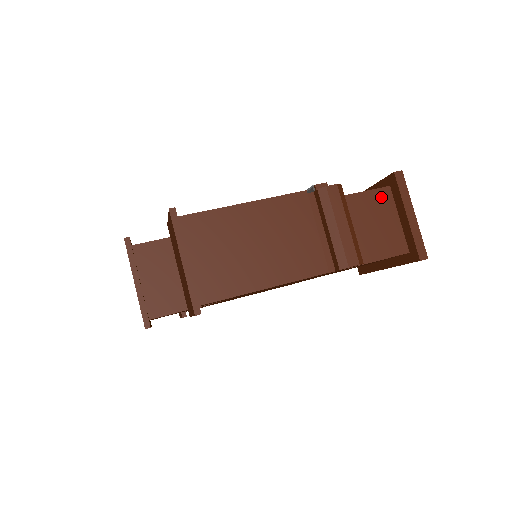
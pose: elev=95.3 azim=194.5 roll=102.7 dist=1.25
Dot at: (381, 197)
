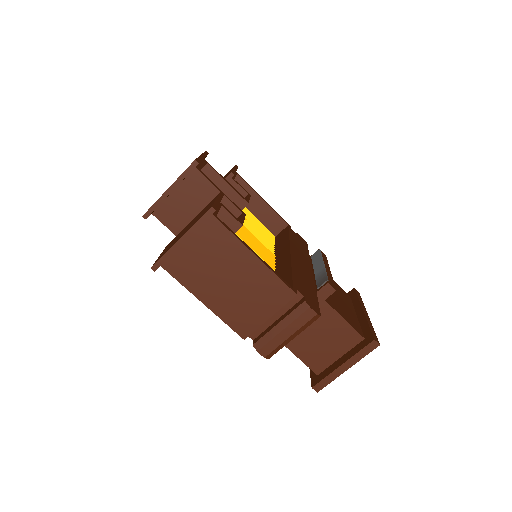
Dot at: (350, 336)
